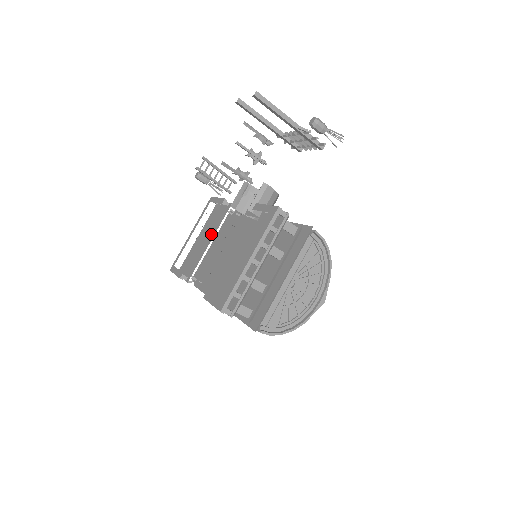
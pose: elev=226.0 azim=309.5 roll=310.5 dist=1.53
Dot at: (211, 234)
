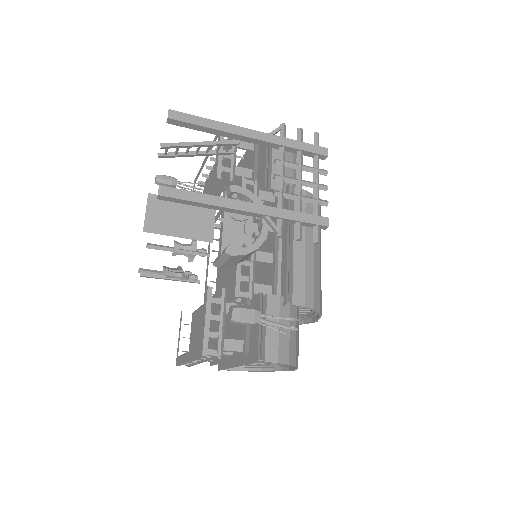
Dot at: (216, 192)
